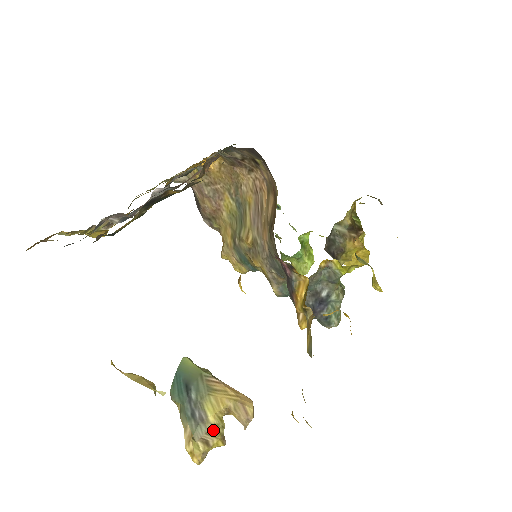
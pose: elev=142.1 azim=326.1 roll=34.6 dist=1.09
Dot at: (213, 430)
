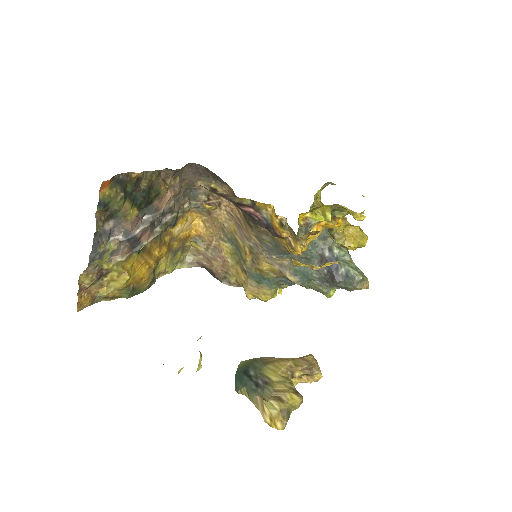
Dot at: (281, 386)
